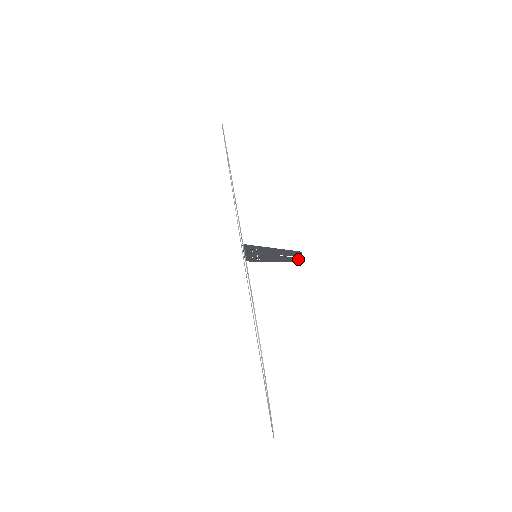
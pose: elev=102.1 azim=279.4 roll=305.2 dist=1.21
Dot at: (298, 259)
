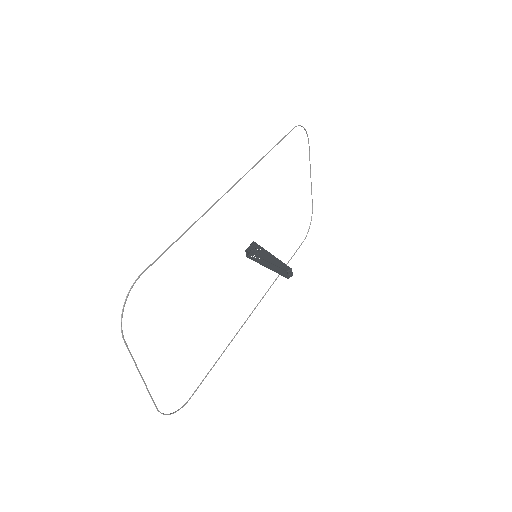
Dot at: (288, 275)
